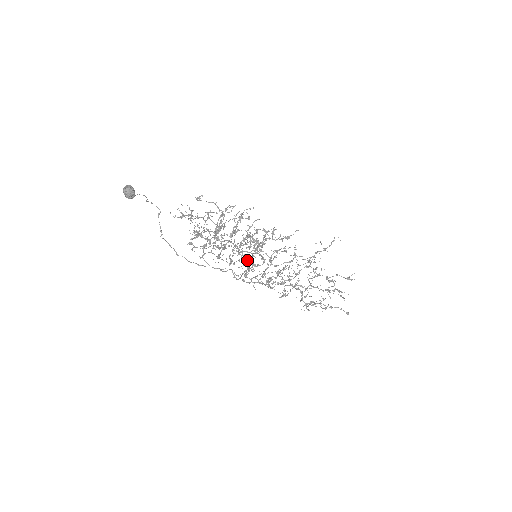
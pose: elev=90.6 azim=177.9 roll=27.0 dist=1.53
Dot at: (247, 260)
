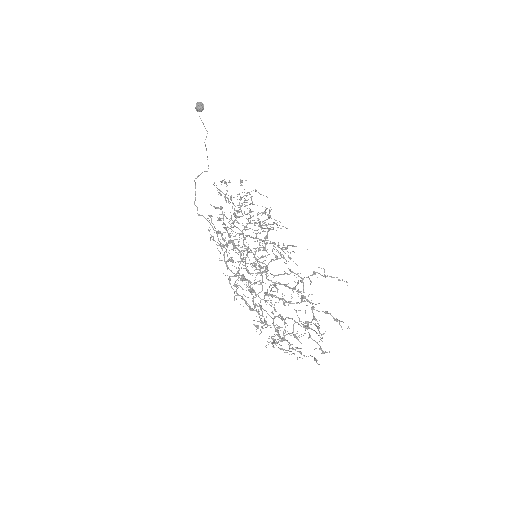
Dot at: occluded
